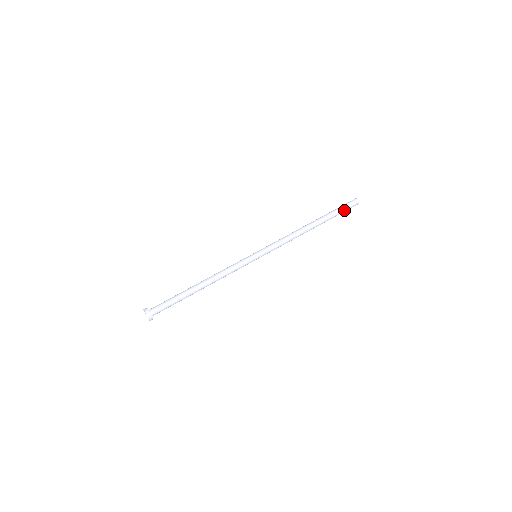
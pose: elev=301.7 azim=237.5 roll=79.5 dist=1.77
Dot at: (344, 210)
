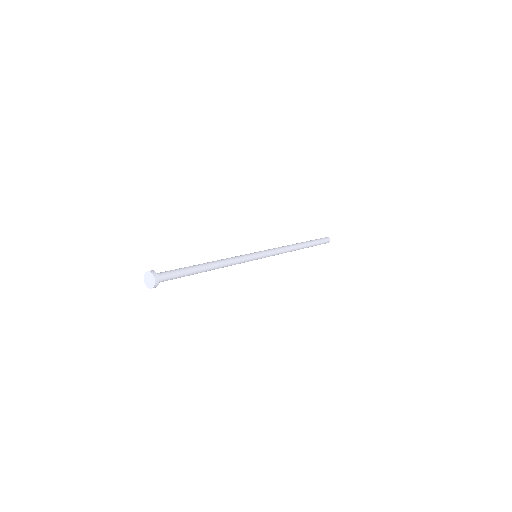
Dot at: (320, 241)
